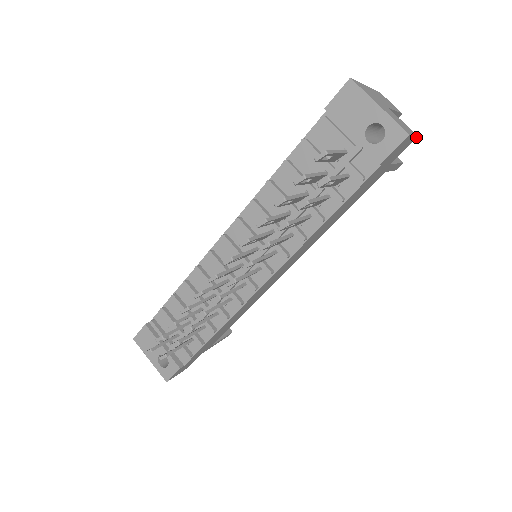
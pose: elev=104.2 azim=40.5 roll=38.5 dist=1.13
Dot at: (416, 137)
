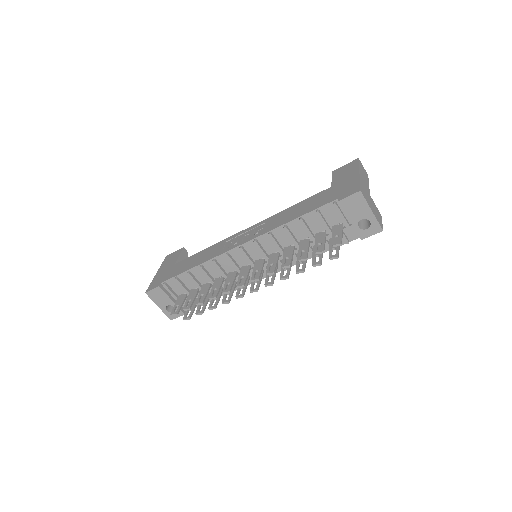
Dot at: occluded
